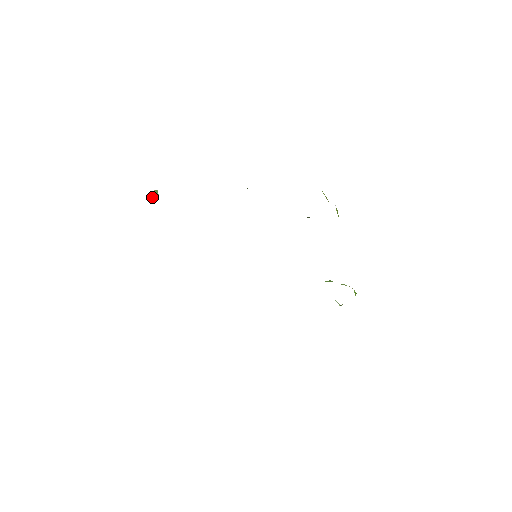
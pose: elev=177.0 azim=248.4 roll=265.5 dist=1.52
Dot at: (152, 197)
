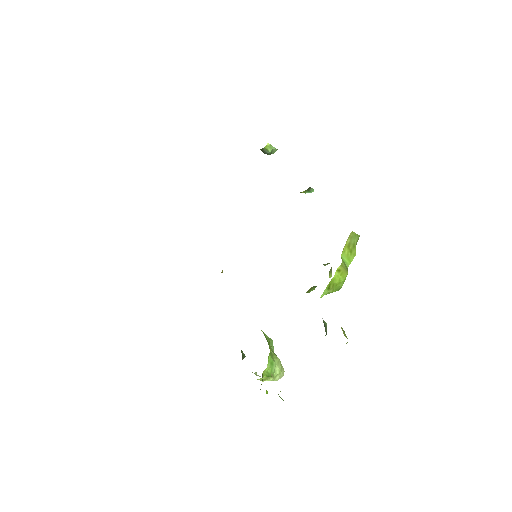
Dot at: (263, 148)
